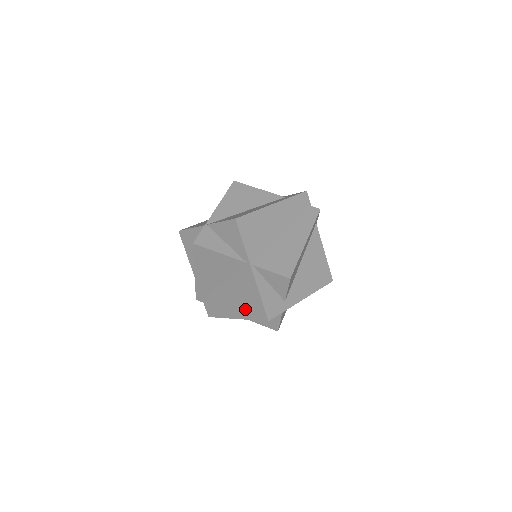
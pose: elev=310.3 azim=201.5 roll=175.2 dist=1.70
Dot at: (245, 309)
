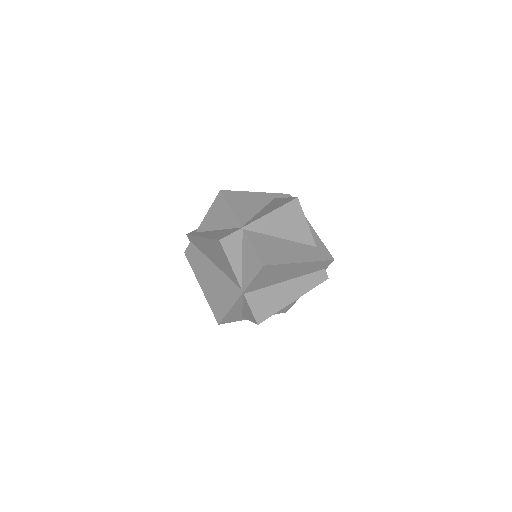
Dot at: (212, 296)
